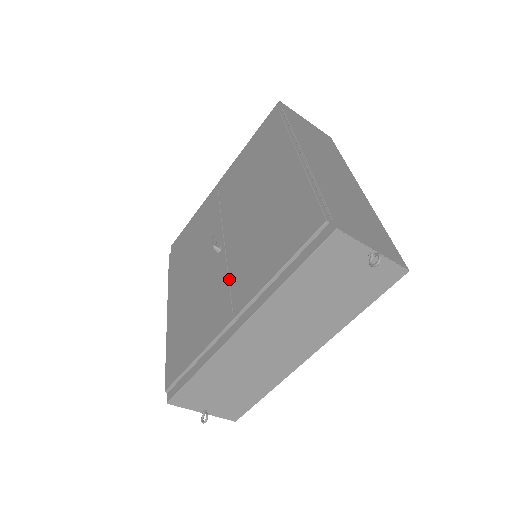
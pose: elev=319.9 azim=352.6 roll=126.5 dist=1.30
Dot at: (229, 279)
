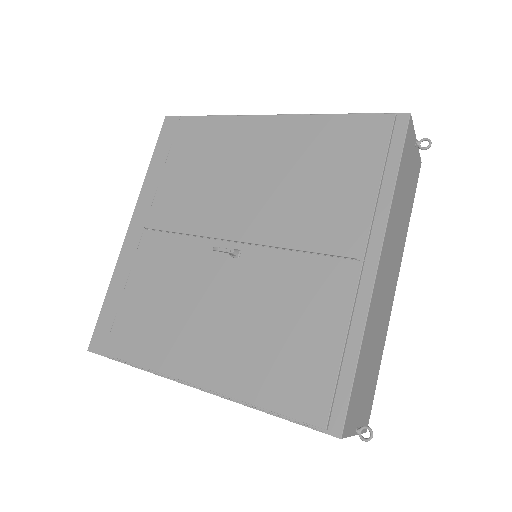
Dot at: (299, 252)
